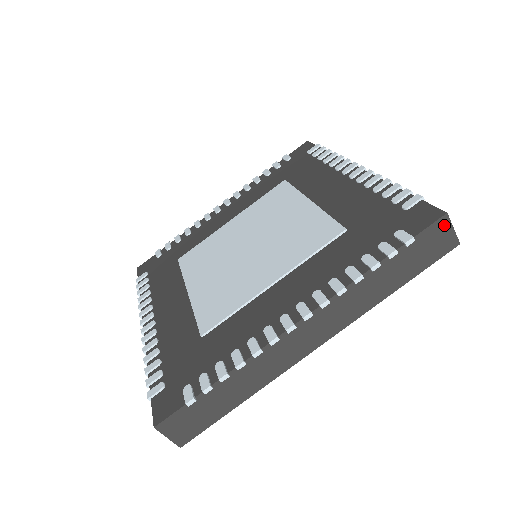
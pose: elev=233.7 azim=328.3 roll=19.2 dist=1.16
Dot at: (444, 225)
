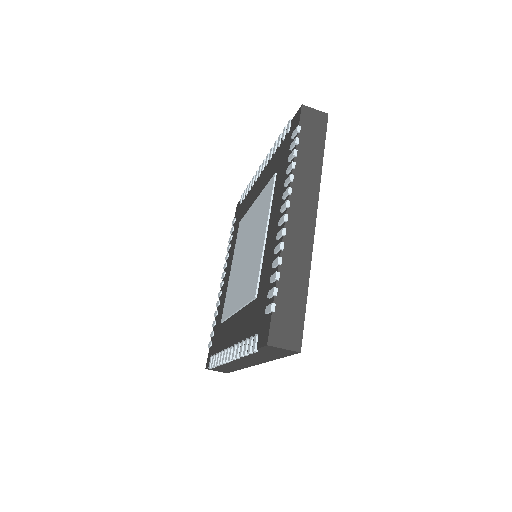
Dot at: (273, 348)
